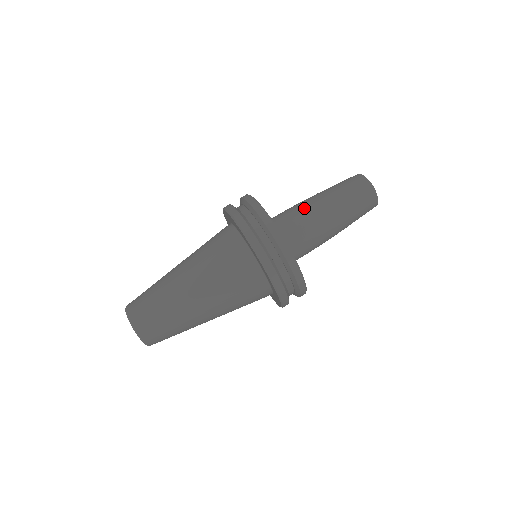
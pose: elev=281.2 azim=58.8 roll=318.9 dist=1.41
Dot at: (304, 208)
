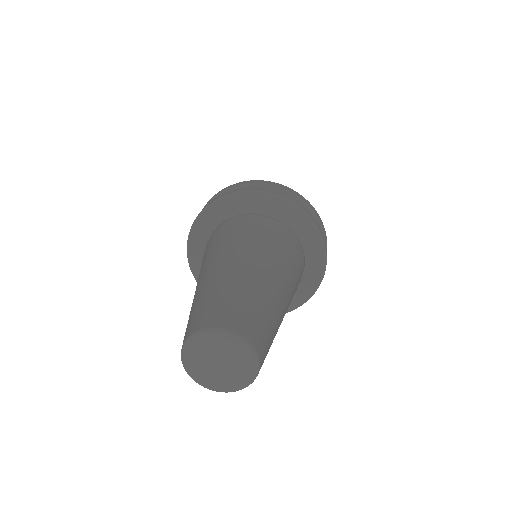
Dot at: occluded
